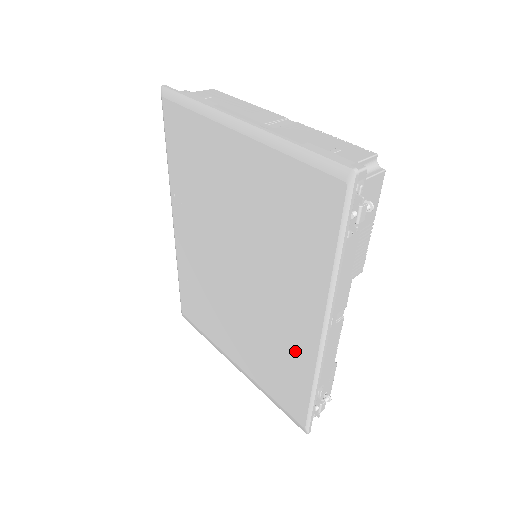
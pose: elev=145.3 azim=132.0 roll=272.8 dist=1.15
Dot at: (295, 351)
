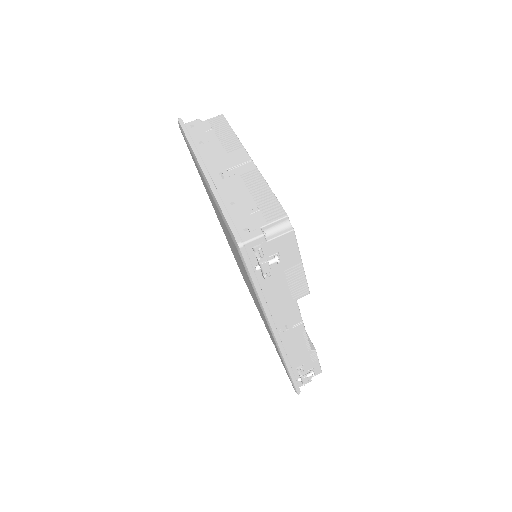
Dot at: (272, 338)
